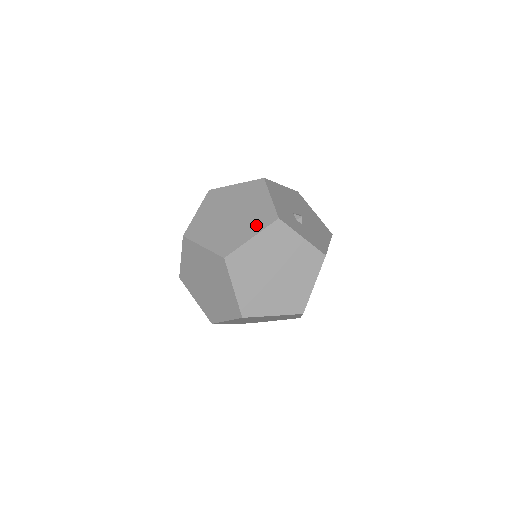
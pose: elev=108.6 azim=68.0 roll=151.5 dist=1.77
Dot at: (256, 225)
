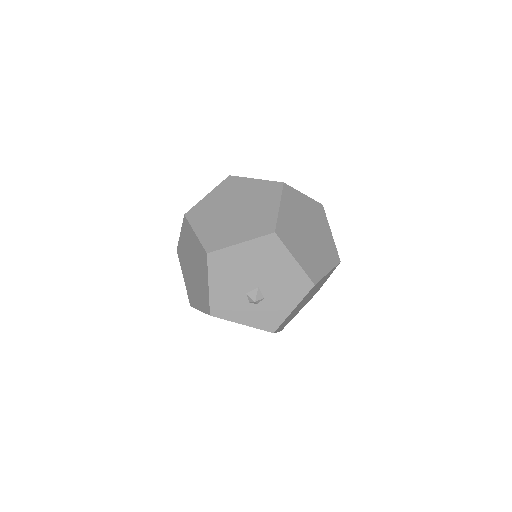
Dot at: occluded
